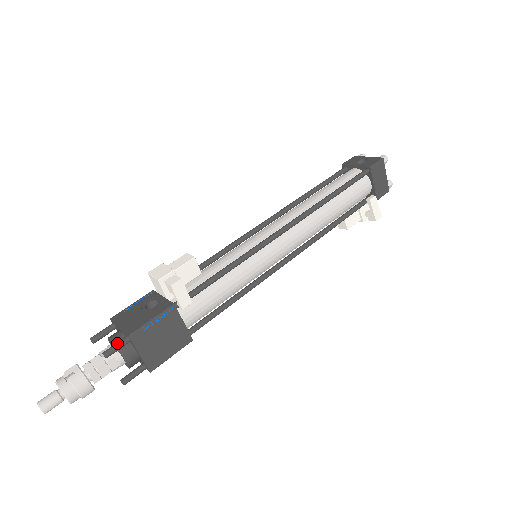
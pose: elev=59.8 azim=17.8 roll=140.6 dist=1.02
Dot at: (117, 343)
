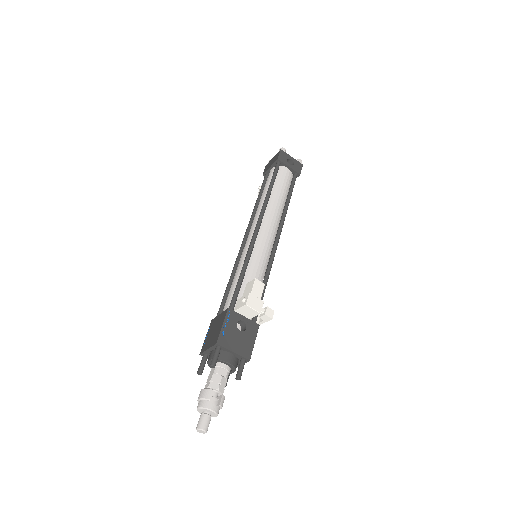
Dot at: (243, 367)
